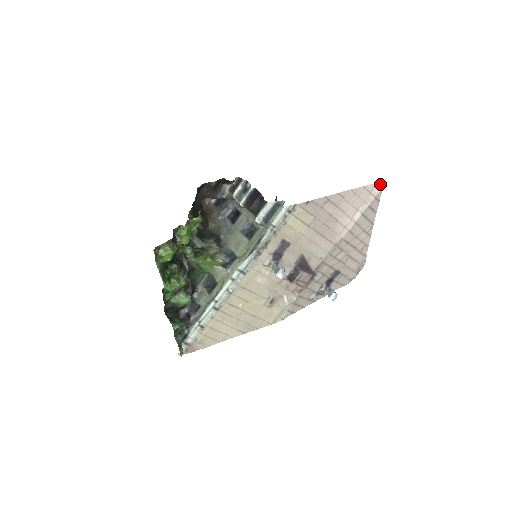
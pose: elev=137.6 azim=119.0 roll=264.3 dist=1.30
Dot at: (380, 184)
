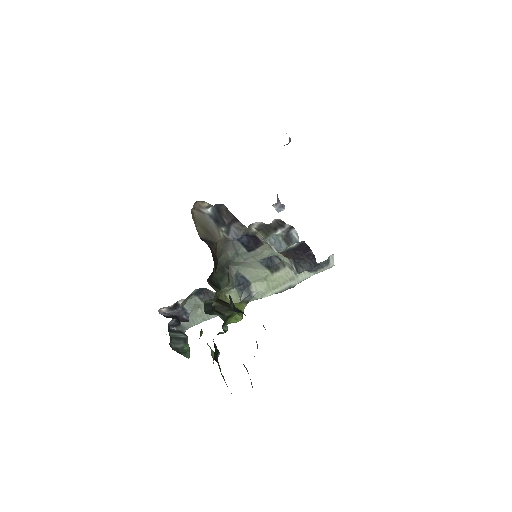
Dot at: occluded
